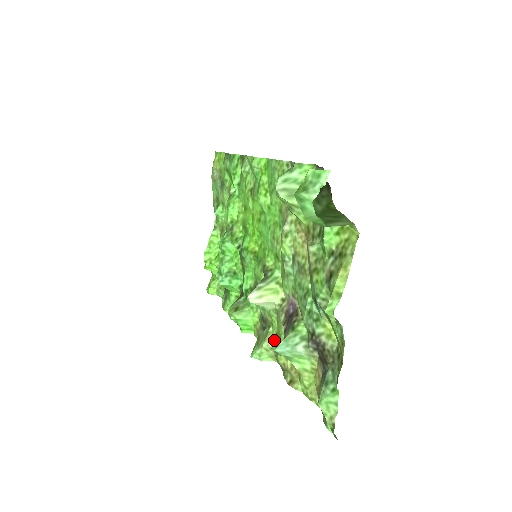
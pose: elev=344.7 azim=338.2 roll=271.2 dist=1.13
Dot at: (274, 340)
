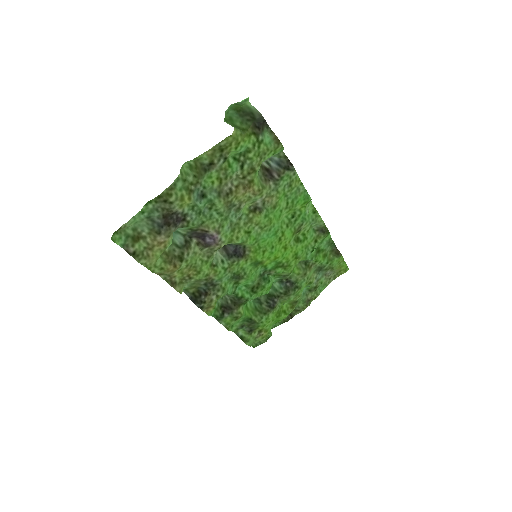
Dot at: (195, 278)
